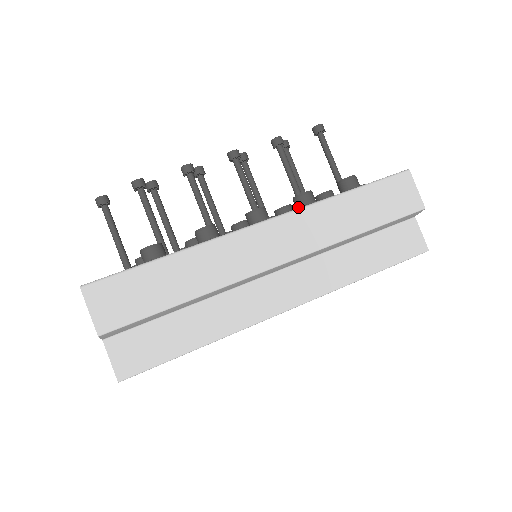
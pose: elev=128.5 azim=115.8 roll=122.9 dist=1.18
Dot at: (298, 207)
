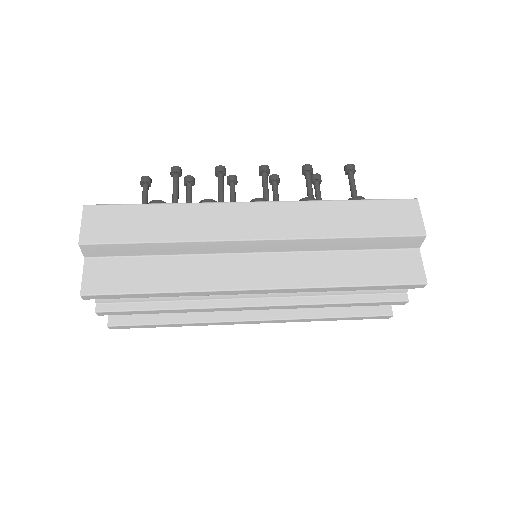
Dot at: occluded
